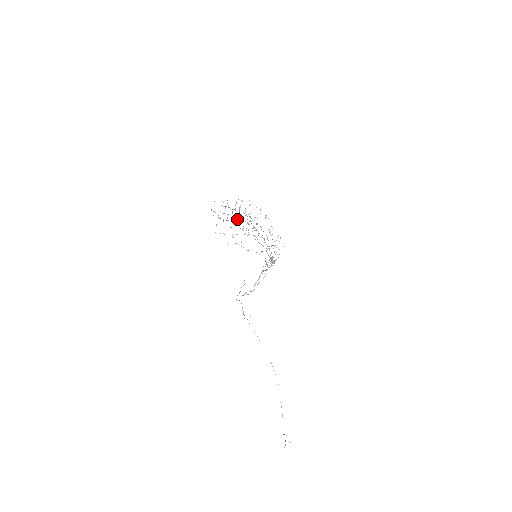
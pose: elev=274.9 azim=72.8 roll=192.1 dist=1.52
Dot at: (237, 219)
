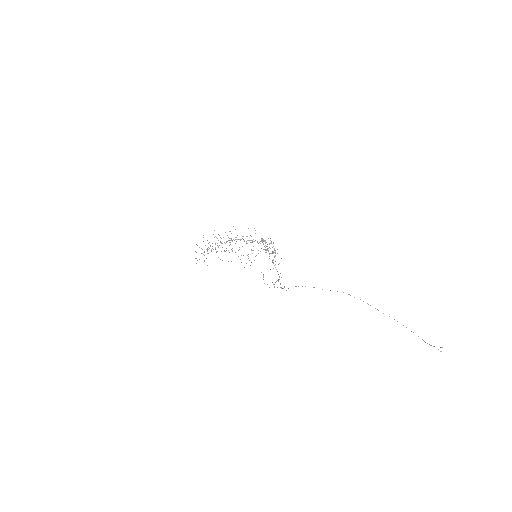
Dot at: occluded
